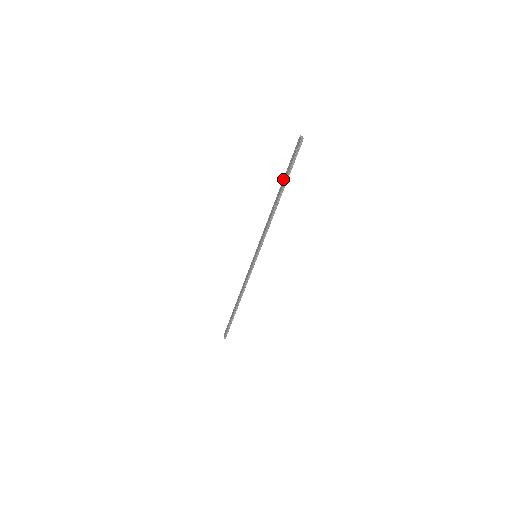
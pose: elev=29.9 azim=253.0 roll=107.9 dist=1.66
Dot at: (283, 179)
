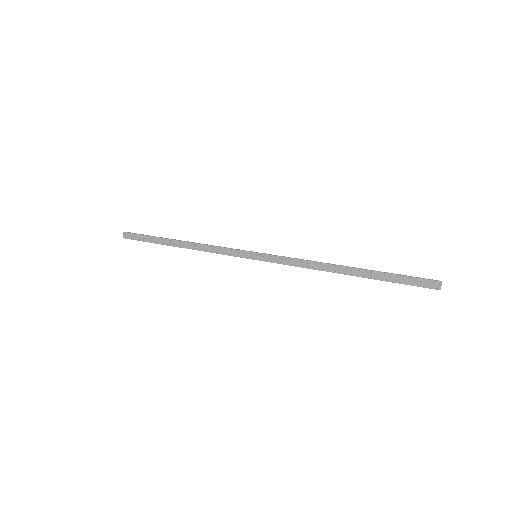
Dot at: (374, 272)
